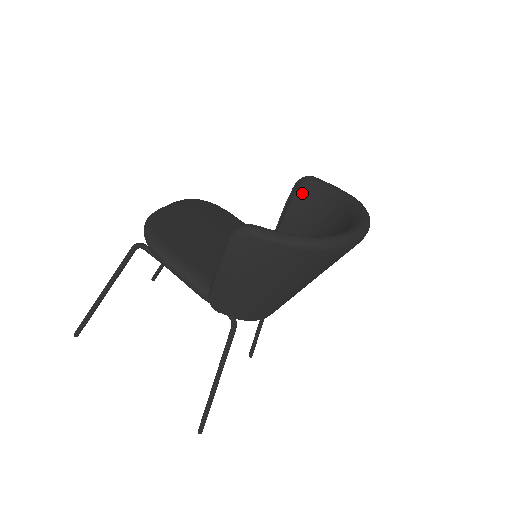
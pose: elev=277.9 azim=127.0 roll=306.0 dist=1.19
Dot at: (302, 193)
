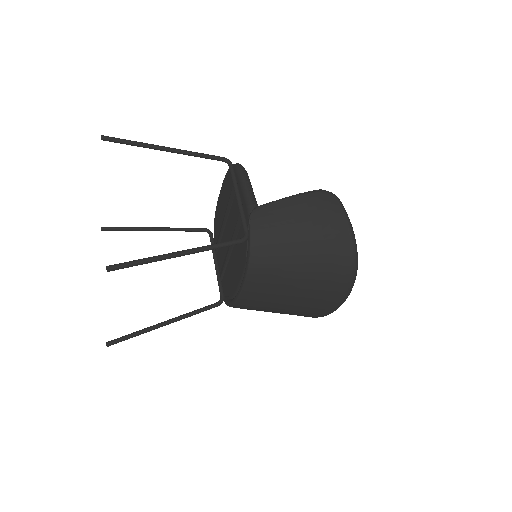
Dot at: occluded
